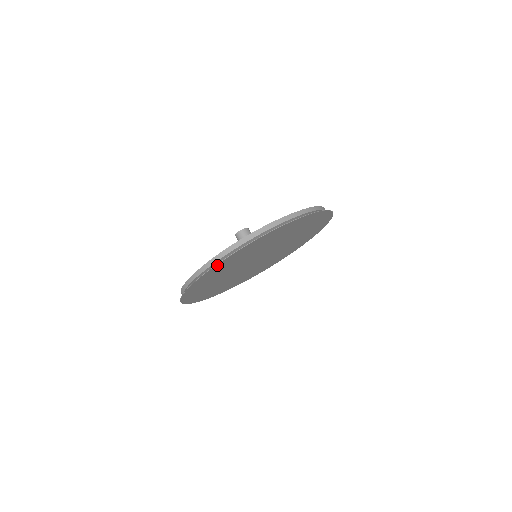
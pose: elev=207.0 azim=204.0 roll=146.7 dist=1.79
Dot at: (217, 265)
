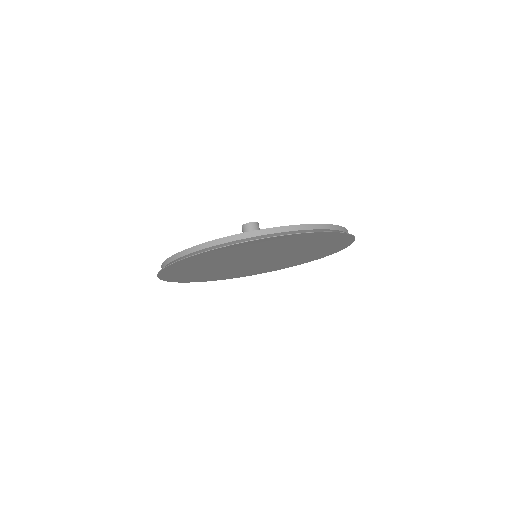
Dot at: (307, 233)
